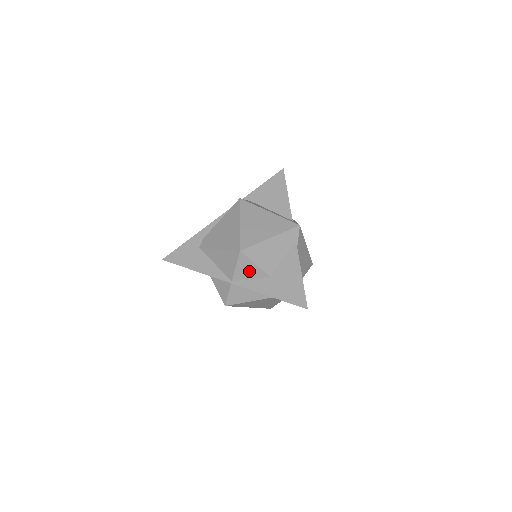
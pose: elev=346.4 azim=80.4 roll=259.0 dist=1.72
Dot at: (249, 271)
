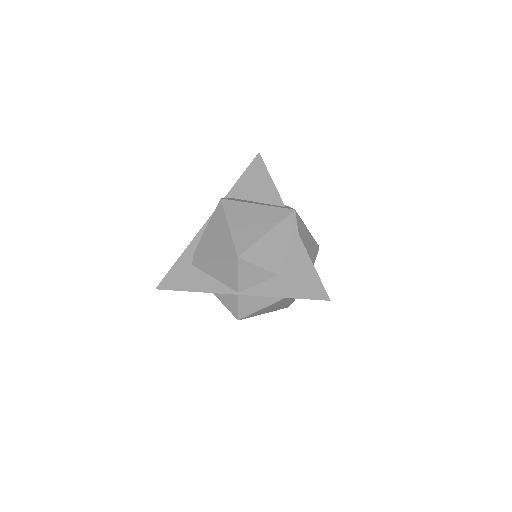
Dot at: (254, 276)
